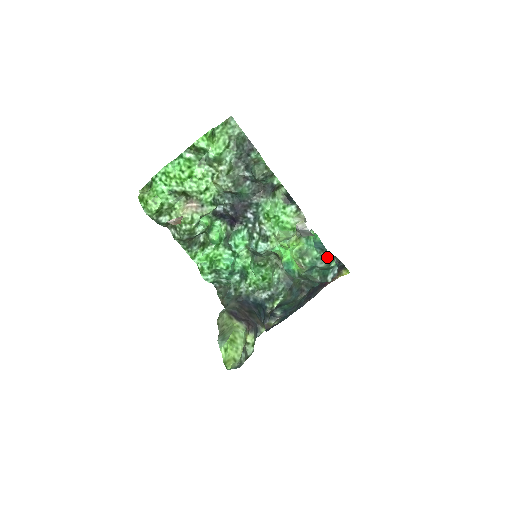
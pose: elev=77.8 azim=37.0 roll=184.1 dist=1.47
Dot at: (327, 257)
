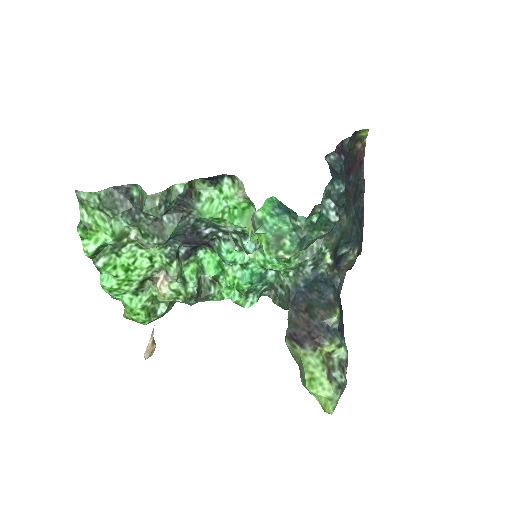
Dot at: (299, 223)
